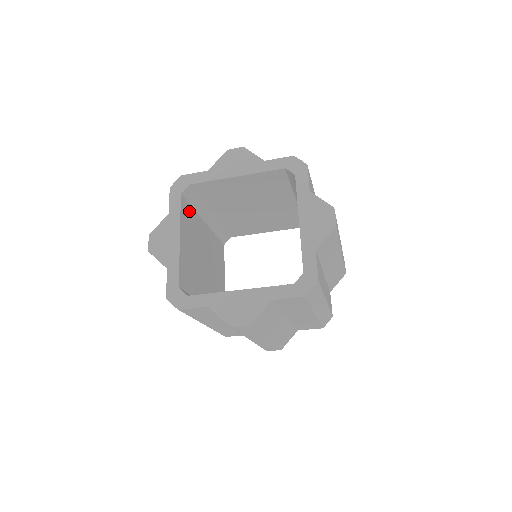
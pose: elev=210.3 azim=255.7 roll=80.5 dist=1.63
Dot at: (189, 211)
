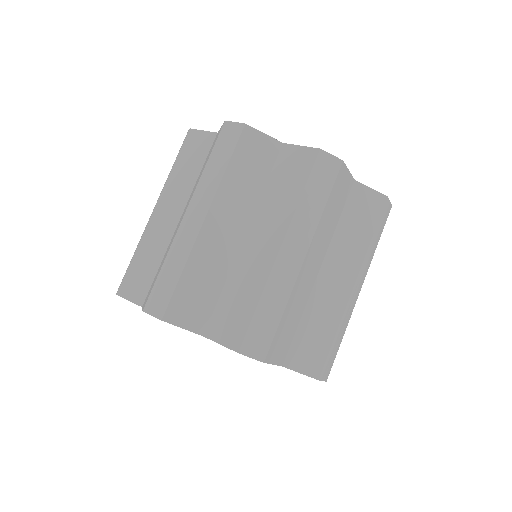
Dot at: occluded
